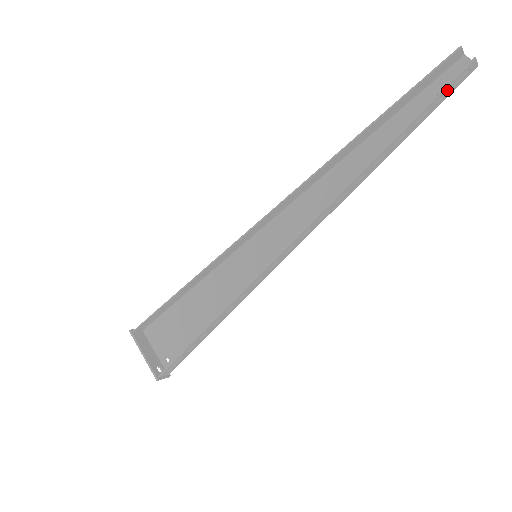
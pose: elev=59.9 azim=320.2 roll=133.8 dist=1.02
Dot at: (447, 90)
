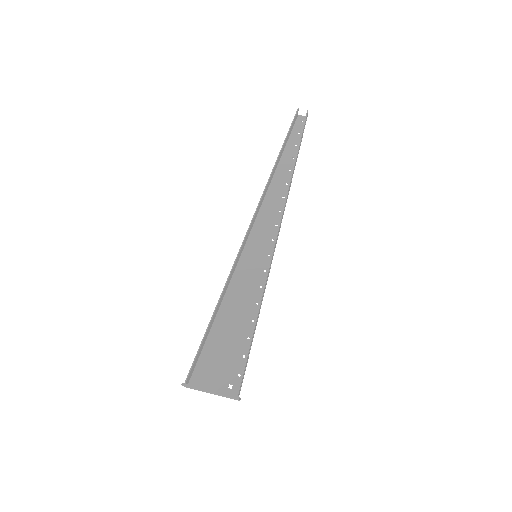
Dot at: (304, 126)
